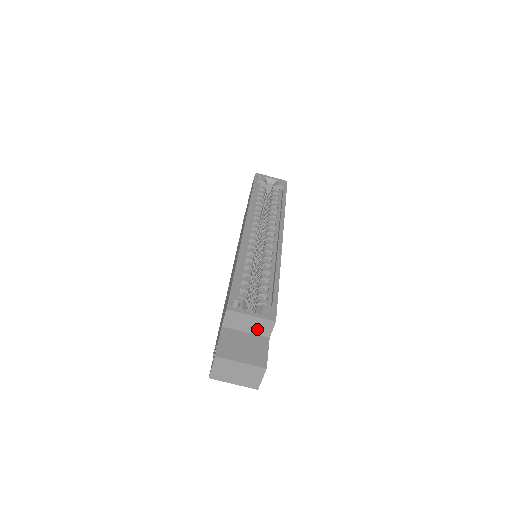
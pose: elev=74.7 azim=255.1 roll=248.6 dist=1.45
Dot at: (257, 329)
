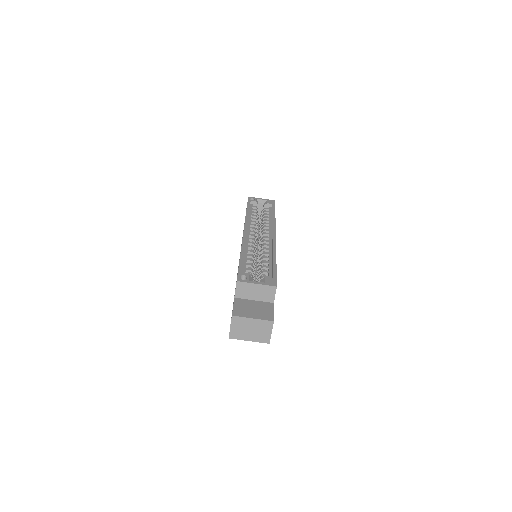
Dot at: (263, 296)
